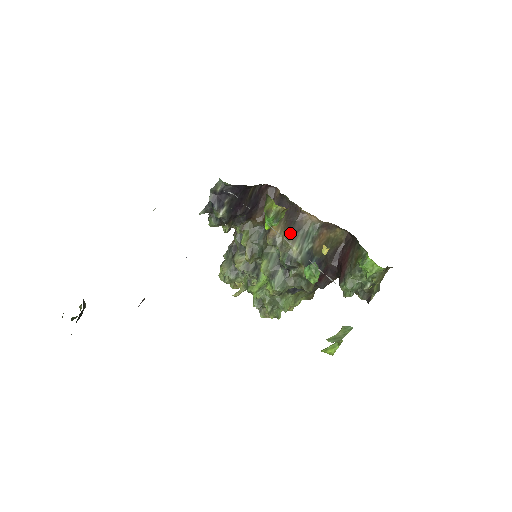
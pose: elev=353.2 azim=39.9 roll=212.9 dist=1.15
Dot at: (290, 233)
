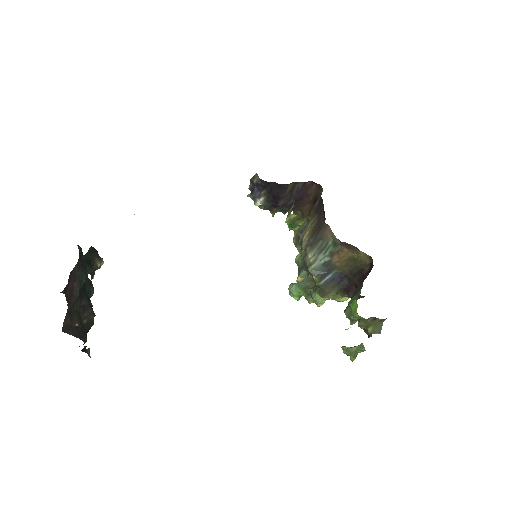
Dot at: (312, 240)
